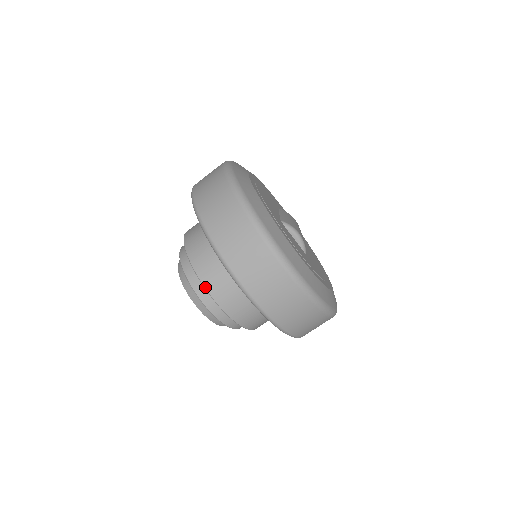
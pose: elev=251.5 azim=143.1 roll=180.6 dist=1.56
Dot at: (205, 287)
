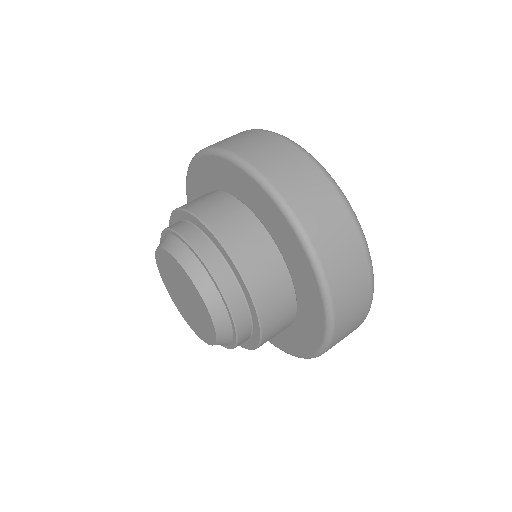
Dot at: (236, 263)
